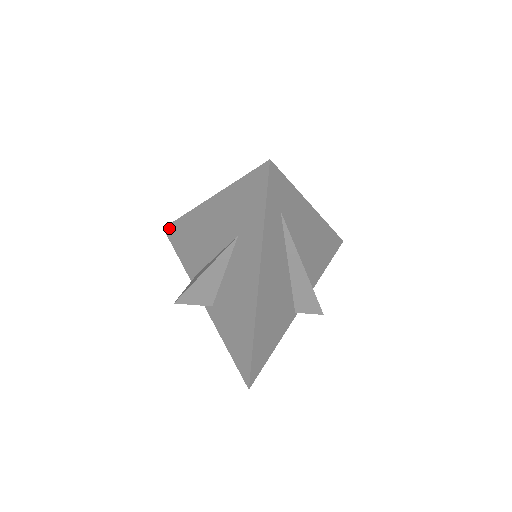
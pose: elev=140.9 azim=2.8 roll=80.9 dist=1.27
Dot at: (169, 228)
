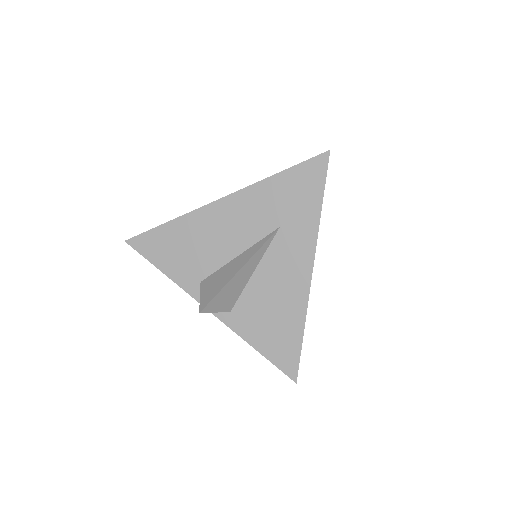
Dot at: (140, 239)
